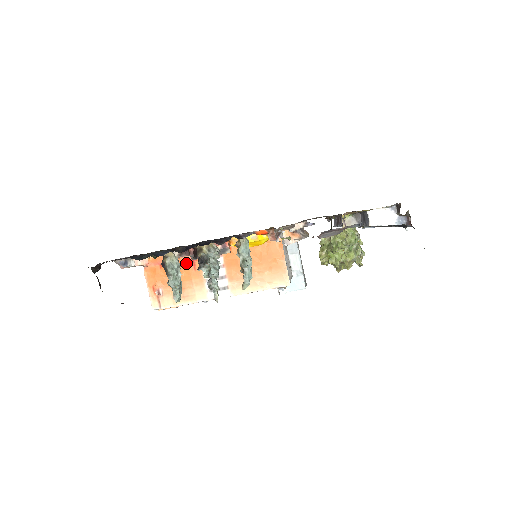
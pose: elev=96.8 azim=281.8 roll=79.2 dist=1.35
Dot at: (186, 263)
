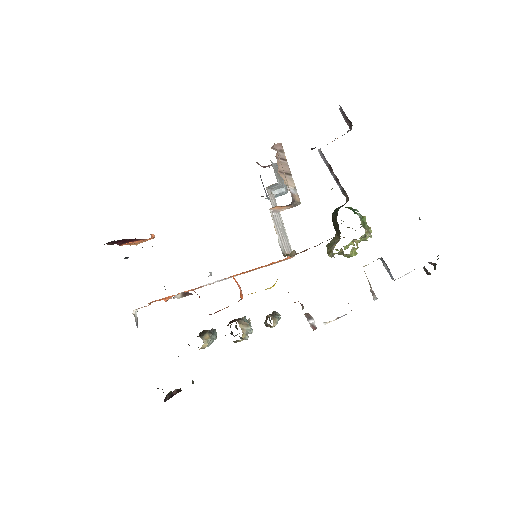
Dot at: (189, 290)
